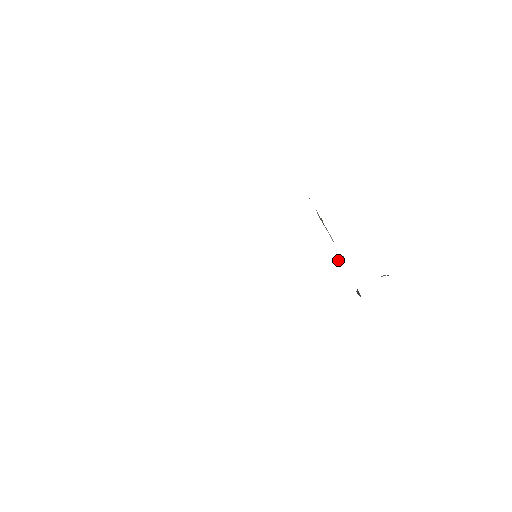
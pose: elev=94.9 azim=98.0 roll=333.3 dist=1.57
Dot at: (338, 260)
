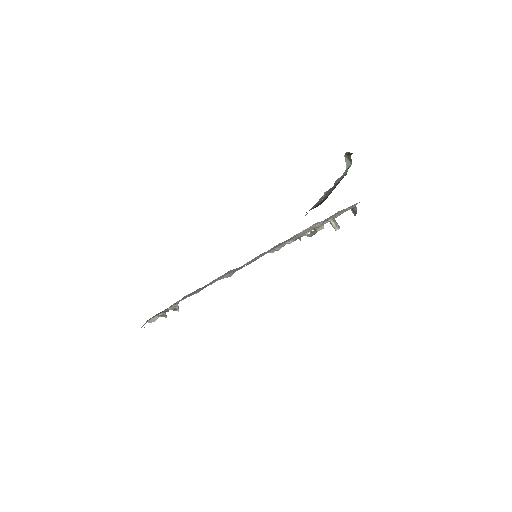
Dot at: occluded
